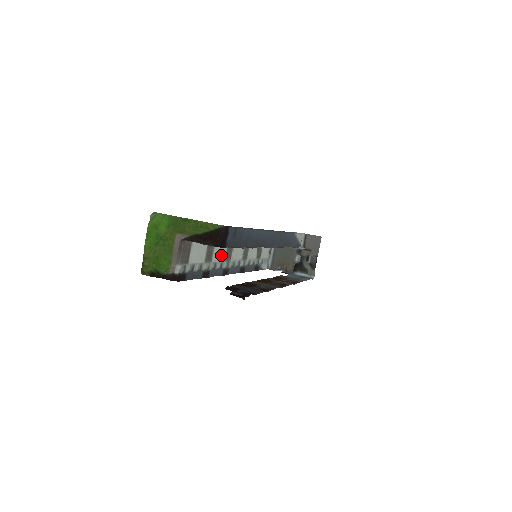
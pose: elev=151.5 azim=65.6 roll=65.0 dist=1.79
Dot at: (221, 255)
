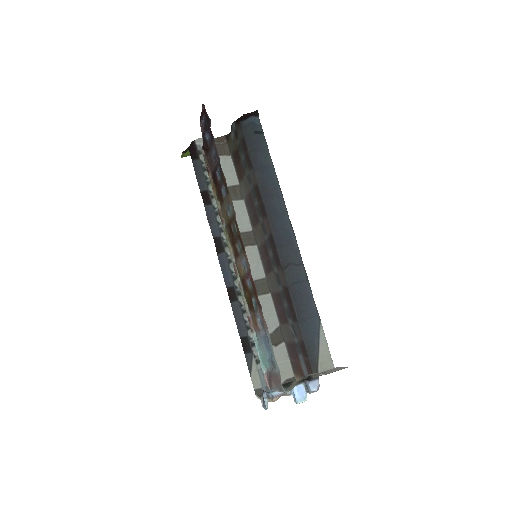
Dot at: occluded
